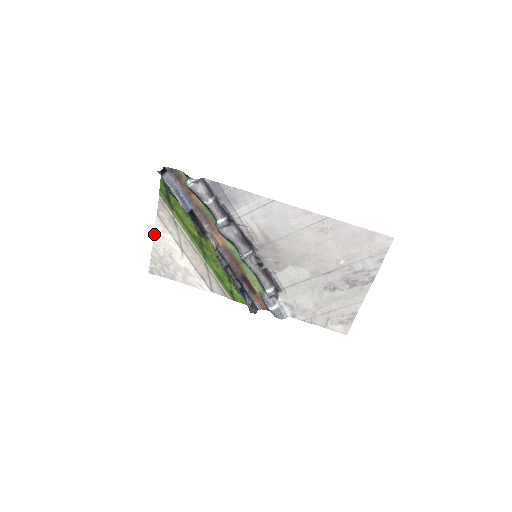
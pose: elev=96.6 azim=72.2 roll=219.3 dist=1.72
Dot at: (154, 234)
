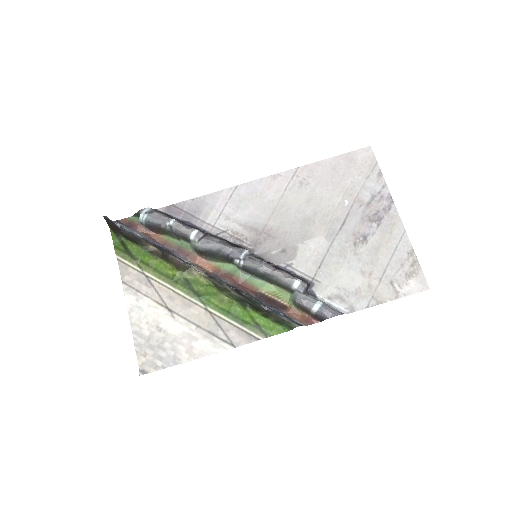
Dot at: (128, 311)
